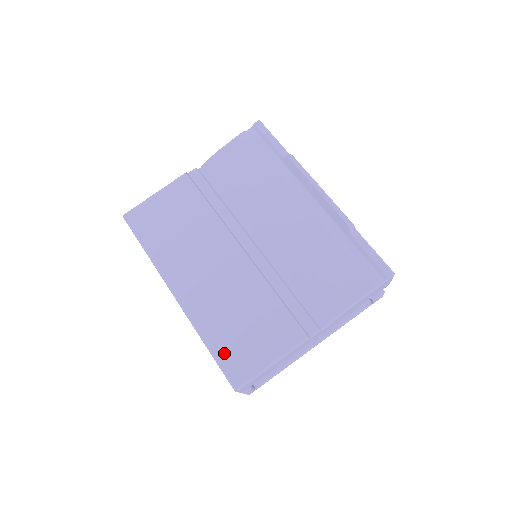
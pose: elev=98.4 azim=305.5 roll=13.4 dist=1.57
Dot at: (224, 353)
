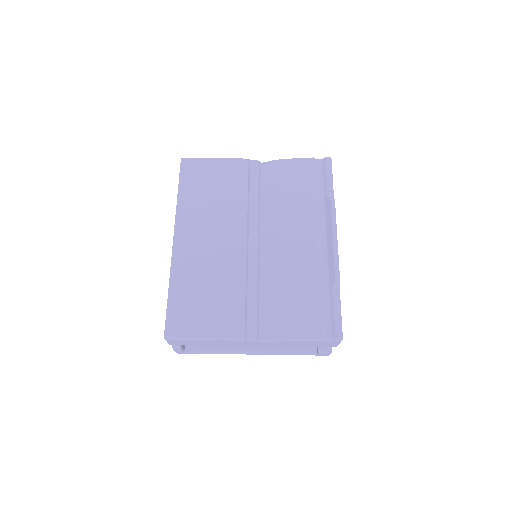
Dot at: (177, 306)
